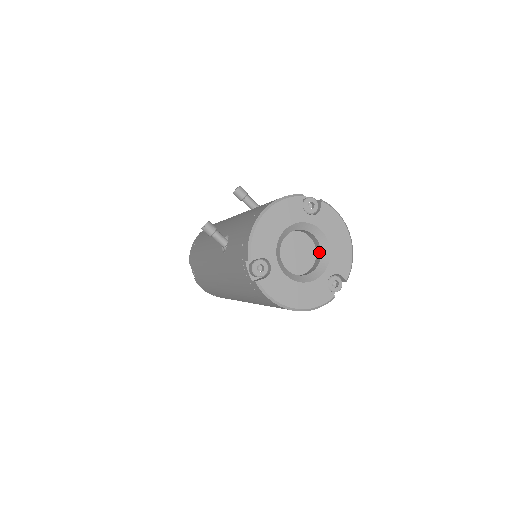
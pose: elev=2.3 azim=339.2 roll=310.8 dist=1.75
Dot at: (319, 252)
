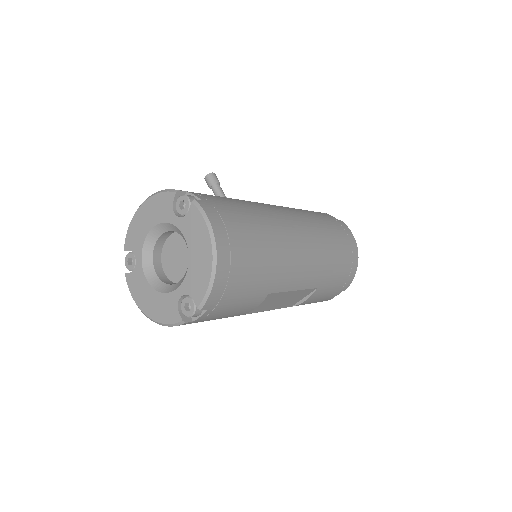
Dot at: occluded
